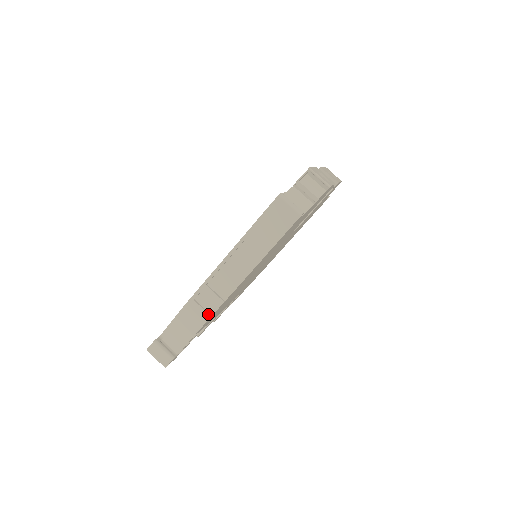
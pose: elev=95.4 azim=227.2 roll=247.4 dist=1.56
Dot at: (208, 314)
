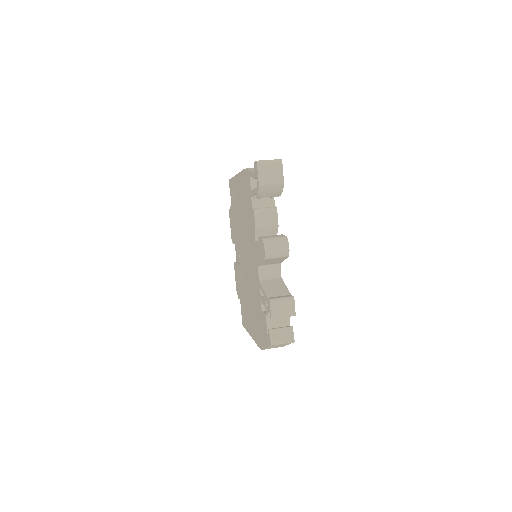
Dot at: occluded
